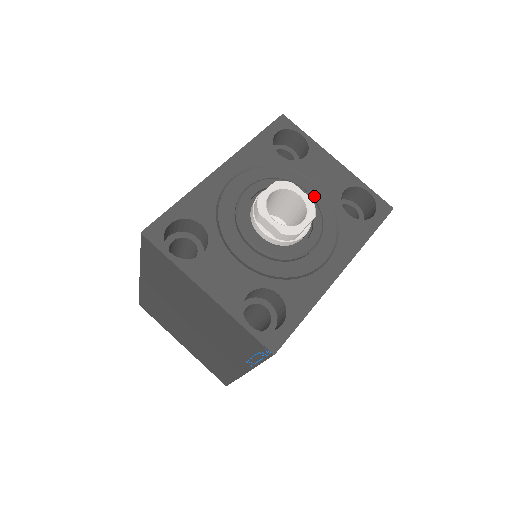
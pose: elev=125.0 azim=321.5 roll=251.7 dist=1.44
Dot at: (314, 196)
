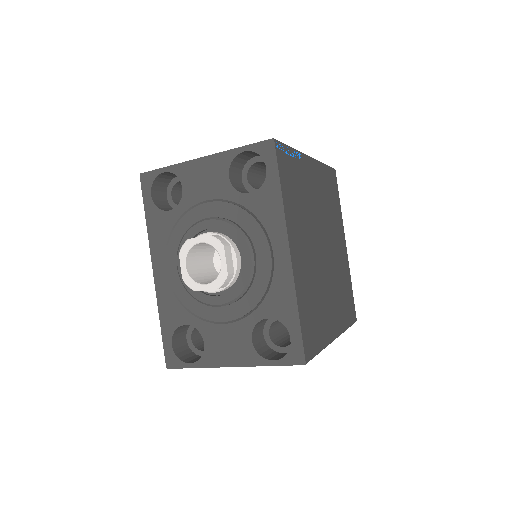
Dot at: (217, 212)
